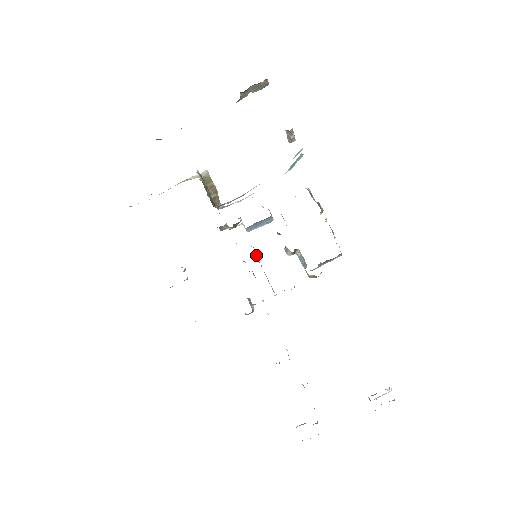
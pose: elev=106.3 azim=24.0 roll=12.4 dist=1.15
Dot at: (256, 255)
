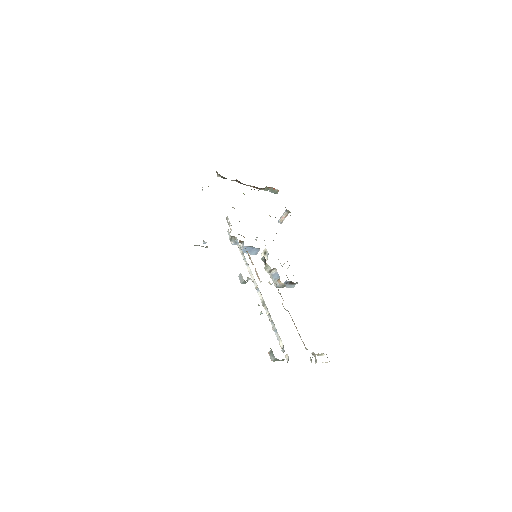
Dot at: occluded
